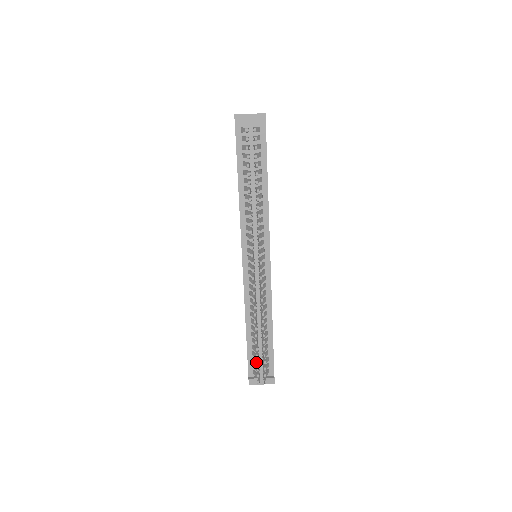
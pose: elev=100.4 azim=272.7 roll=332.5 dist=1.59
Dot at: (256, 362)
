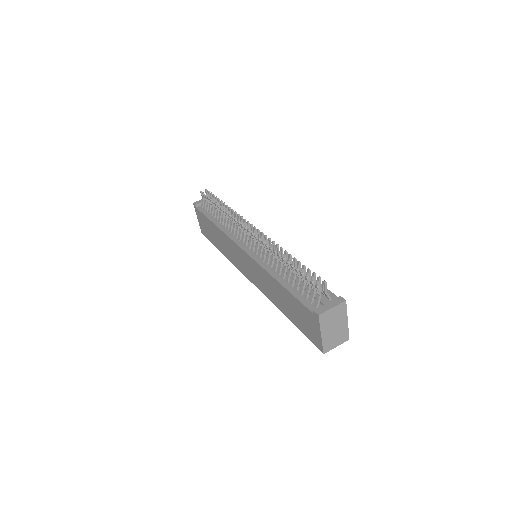
Dot at: occluded
